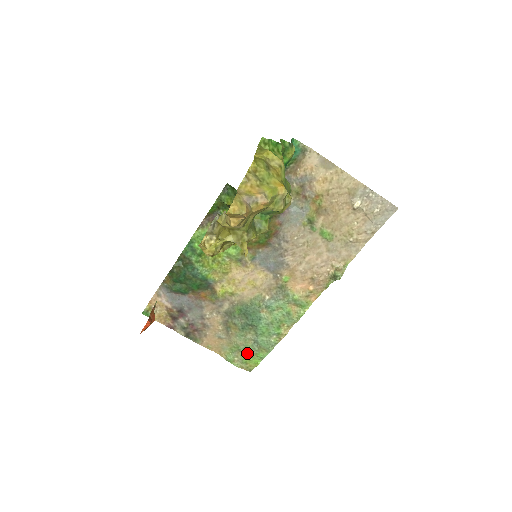
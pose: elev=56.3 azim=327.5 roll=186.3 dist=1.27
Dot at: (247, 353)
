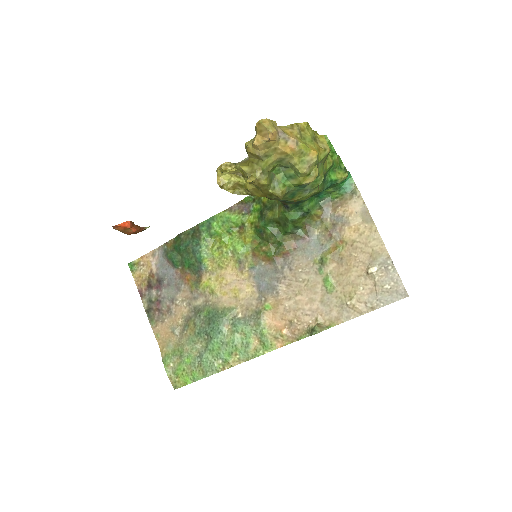
Dot at: (185, 364)
